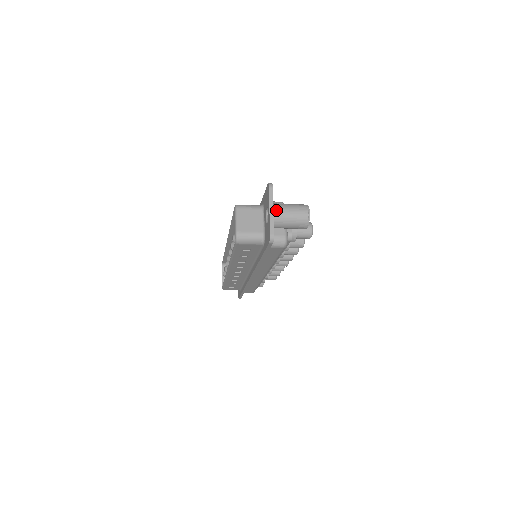
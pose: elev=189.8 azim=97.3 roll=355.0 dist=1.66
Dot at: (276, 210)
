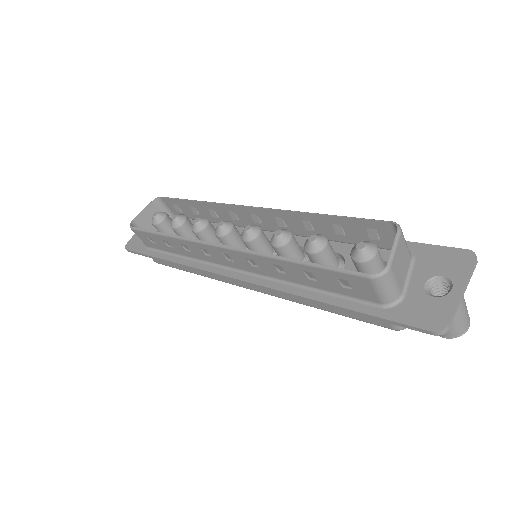
Dot at: (462, 295)
